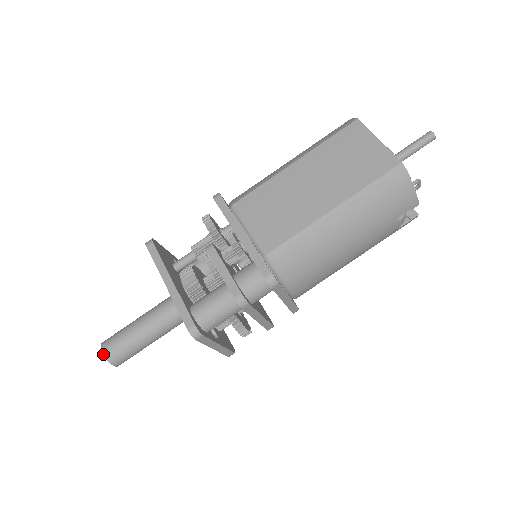
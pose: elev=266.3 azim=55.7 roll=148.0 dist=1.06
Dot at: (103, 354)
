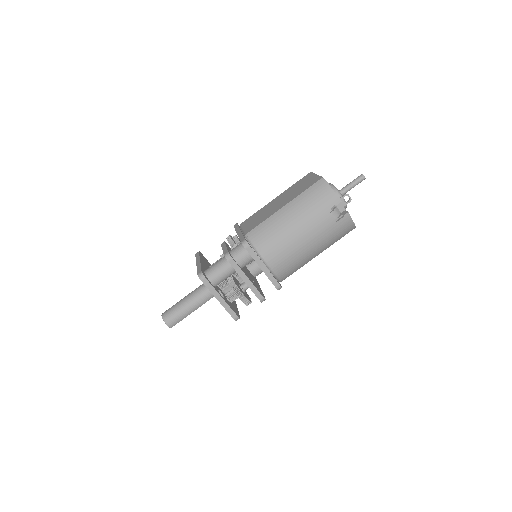
Dot at: (162, 316)
